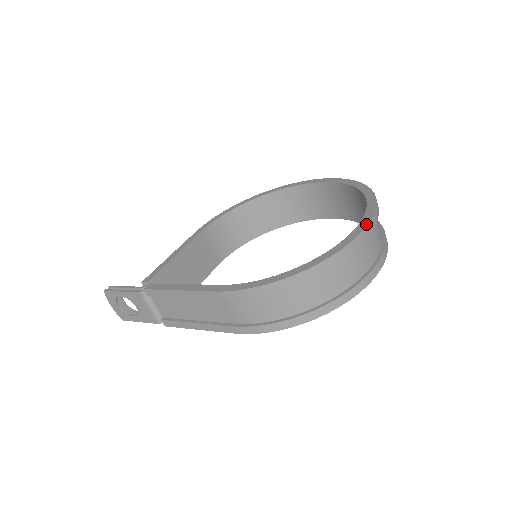
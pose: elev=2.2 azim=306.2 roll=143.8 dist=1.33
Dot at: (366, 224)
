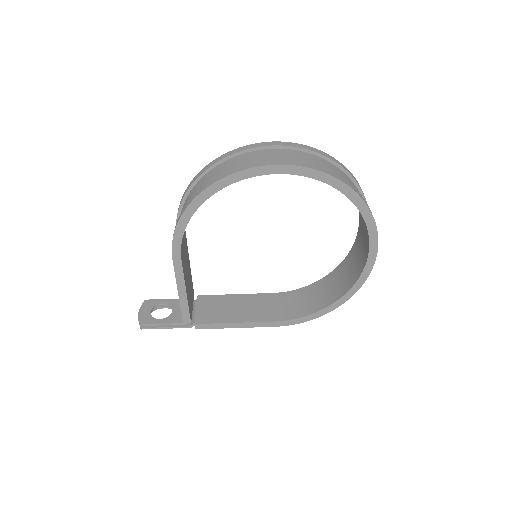
Dot at: (374, 261)
